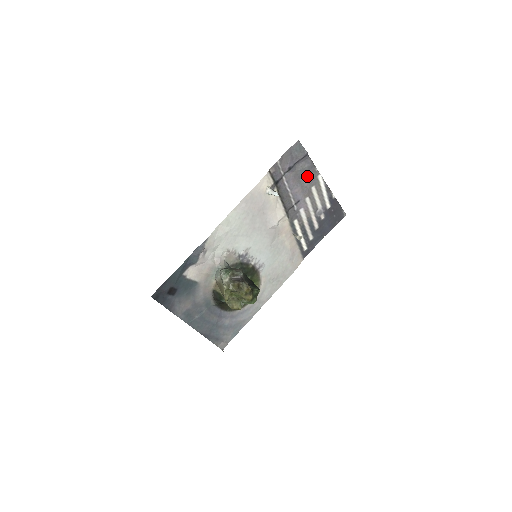
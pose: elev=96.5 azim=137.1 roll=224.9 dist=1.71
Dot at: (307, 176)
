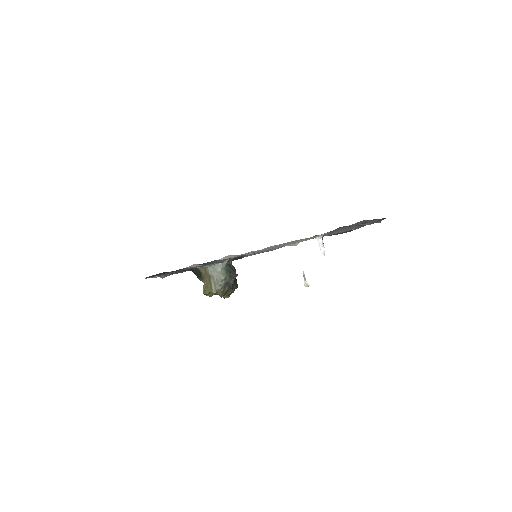
Dot at: (358, 226)
